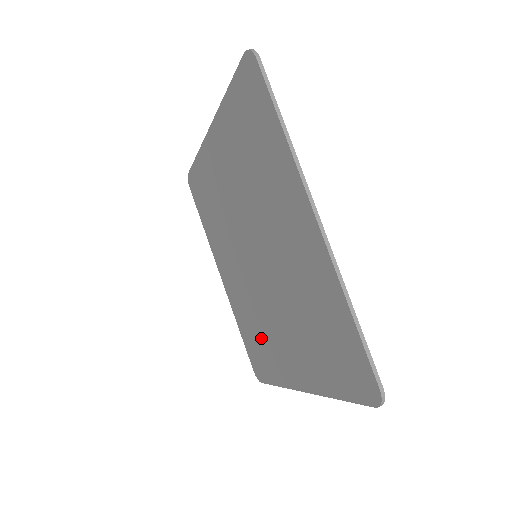
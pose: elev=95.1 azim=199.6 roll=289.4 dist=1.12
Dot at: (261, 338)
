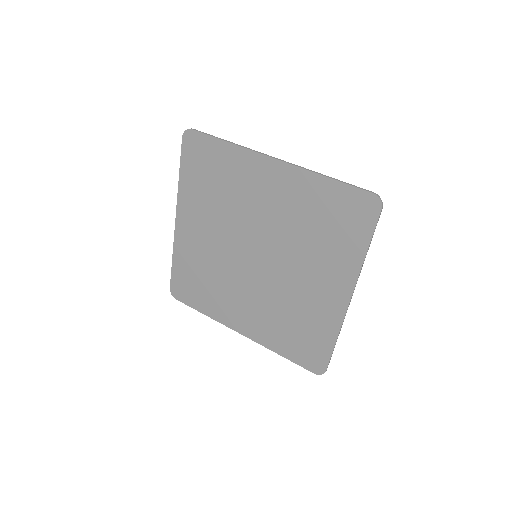
Dot at: (299, 321)
